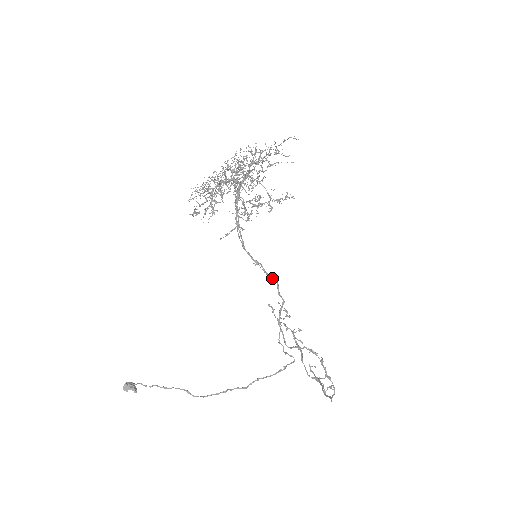
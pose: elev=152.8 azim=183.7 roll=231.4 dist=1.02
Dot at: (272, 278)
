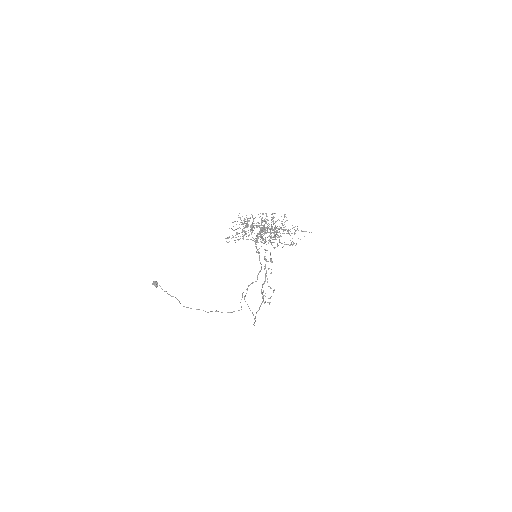
Dot at: (261, 264)
